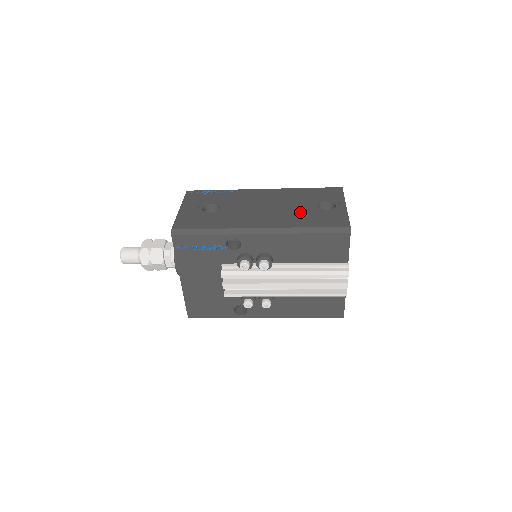
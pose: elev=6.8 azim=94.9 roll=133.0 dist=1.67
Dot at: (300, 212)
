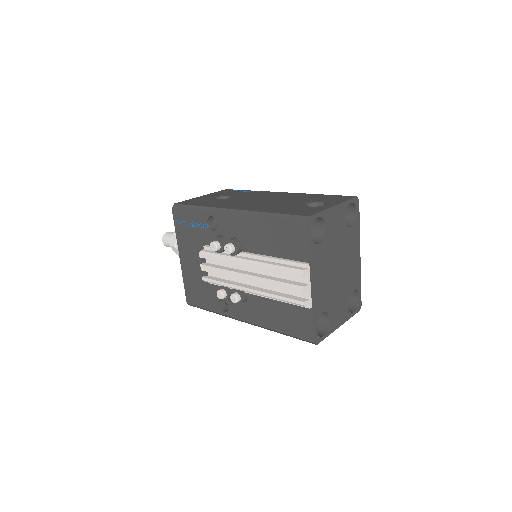
Dot at: (284, 205)
